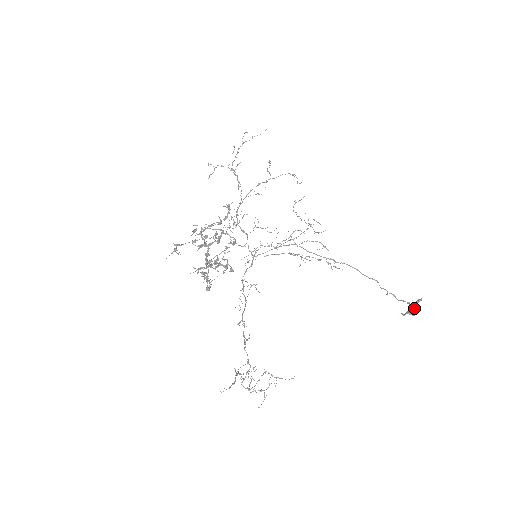
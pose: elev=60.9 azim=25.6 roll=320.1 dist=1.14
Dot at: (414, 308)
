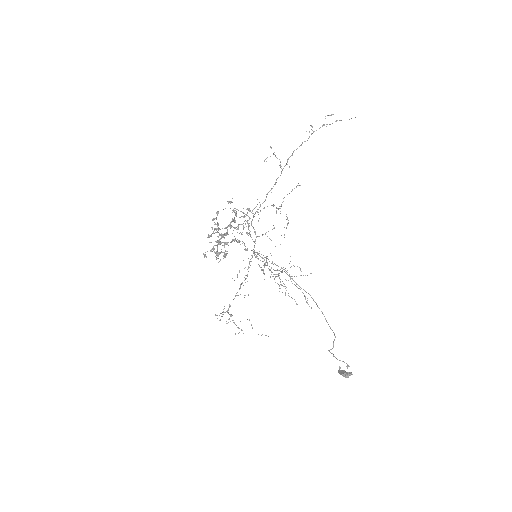
Dot at: (343, 374)
